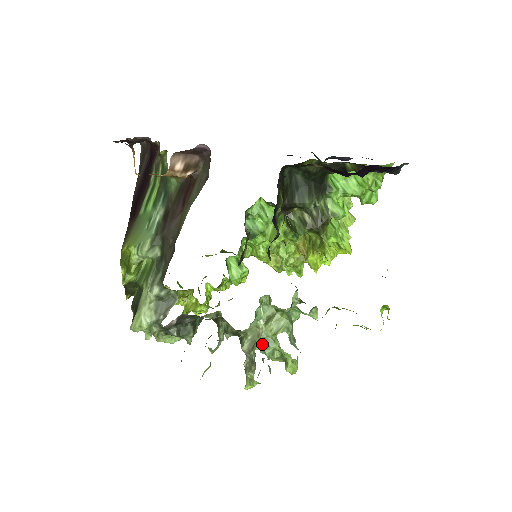
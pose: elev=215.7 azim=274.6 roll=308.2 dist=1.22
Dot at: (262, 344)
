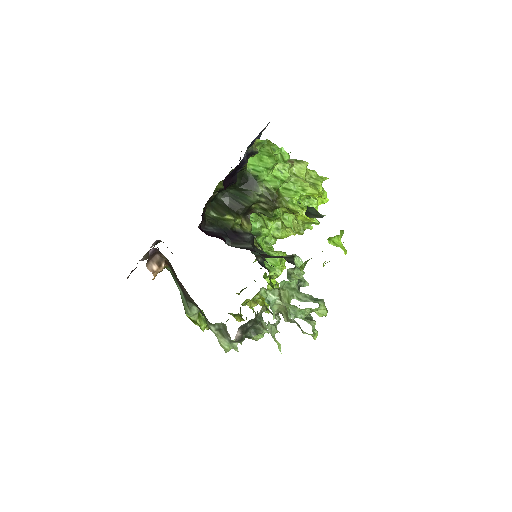
Dot at: (290, 313)
